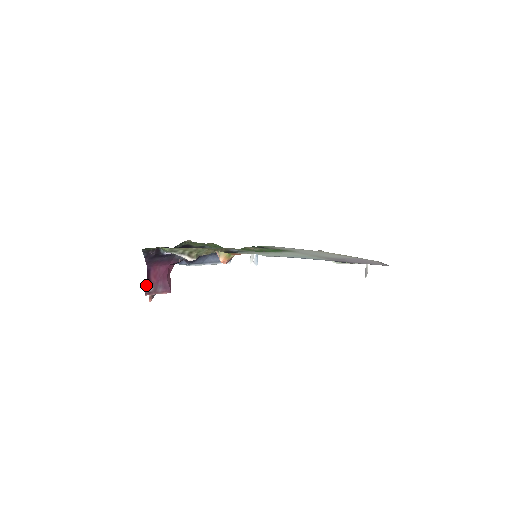
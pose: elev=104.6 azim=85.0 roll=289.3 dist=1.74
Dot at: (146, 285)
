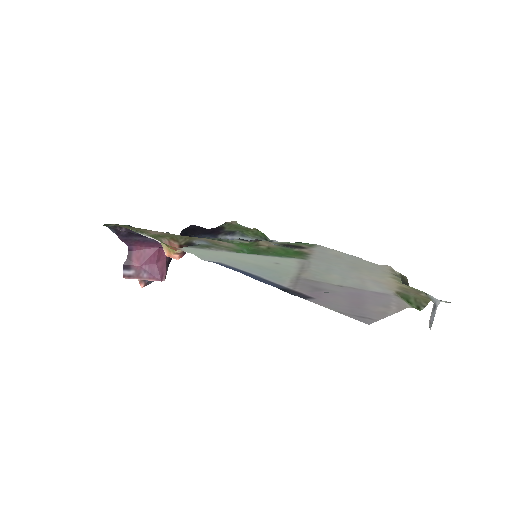
Dot at: (124, 266)
